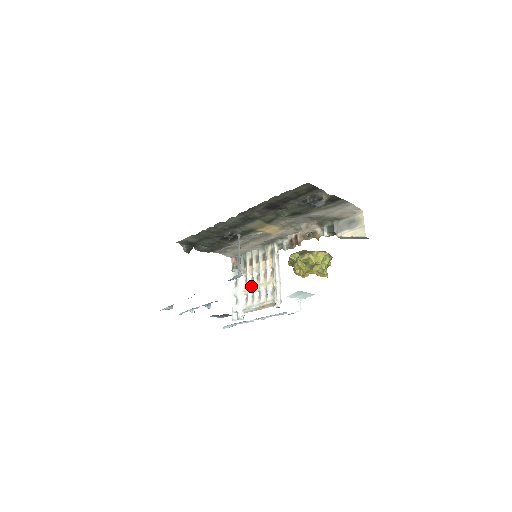
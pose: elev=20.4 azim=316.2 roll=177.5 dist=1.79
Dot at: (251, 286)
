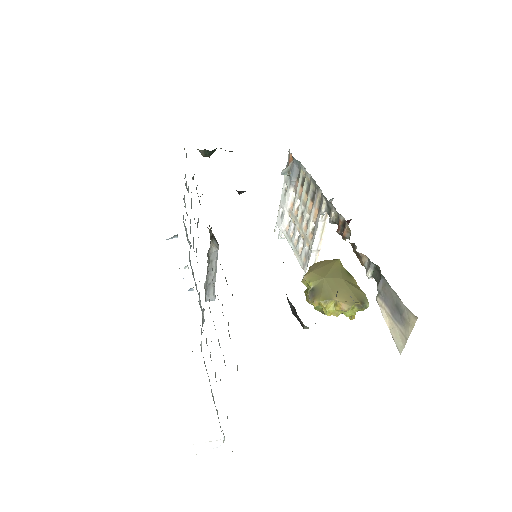
Dot at: (295, 216)
